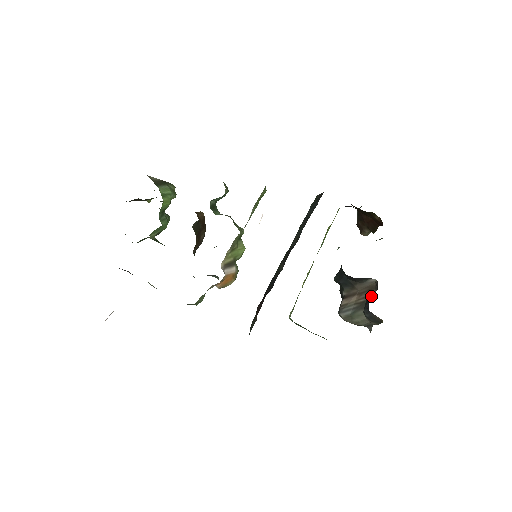
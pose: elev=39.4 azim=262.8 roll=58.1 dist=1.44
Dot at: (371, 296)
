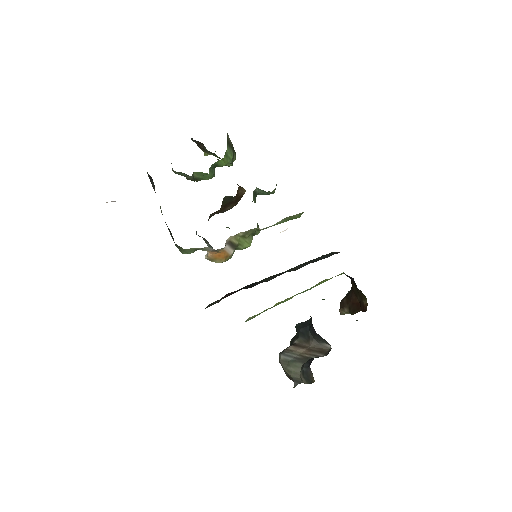
Dot at: (318, 357)
